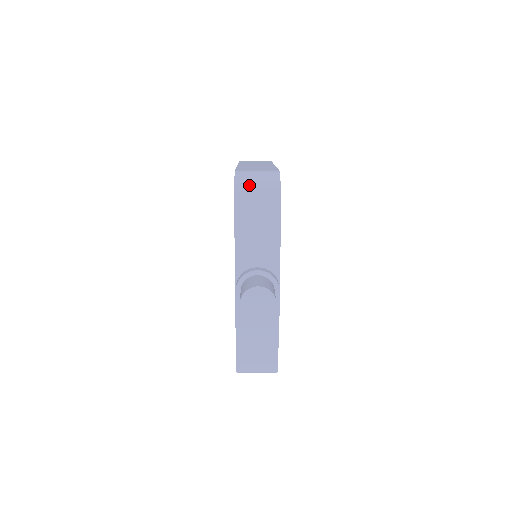
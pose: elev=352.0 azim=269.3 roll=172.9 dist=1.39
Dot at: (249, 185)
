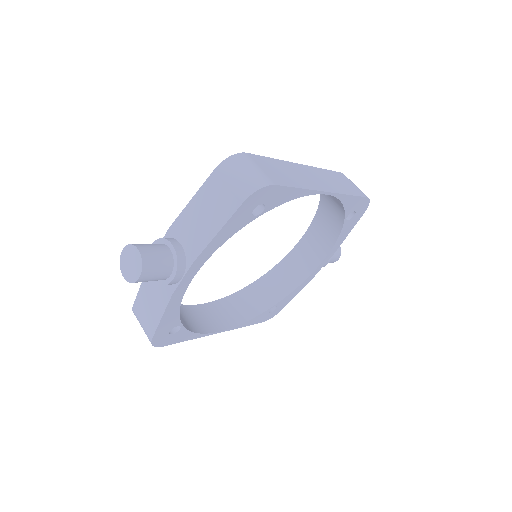
Dot at: (231, 171)
